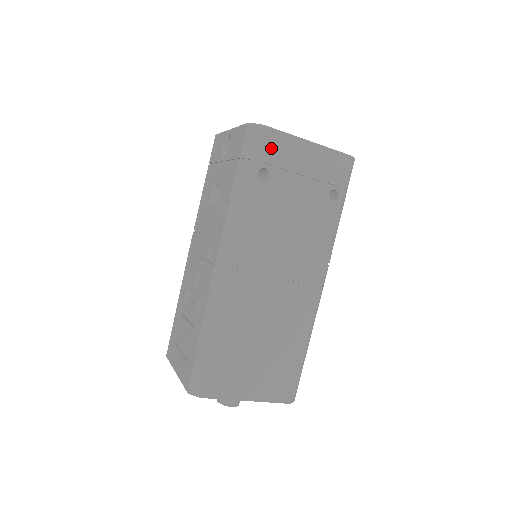
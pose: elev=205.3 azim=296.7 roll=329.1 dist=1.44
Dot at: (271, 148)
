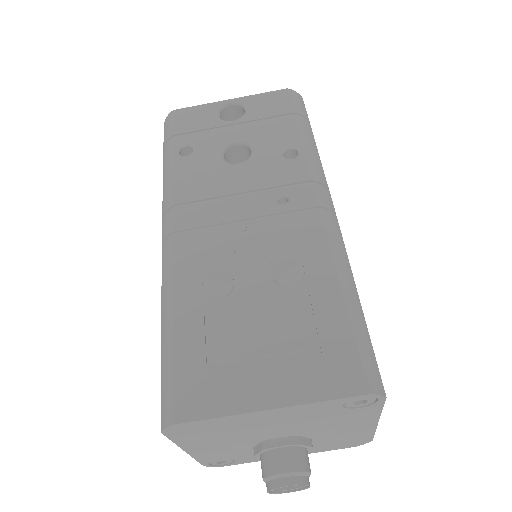
Dot at: occluded
